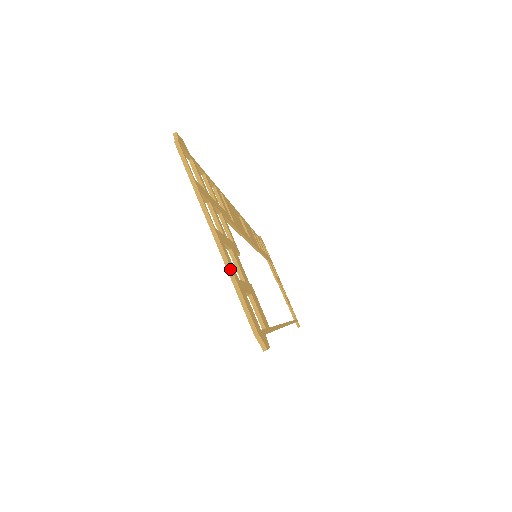
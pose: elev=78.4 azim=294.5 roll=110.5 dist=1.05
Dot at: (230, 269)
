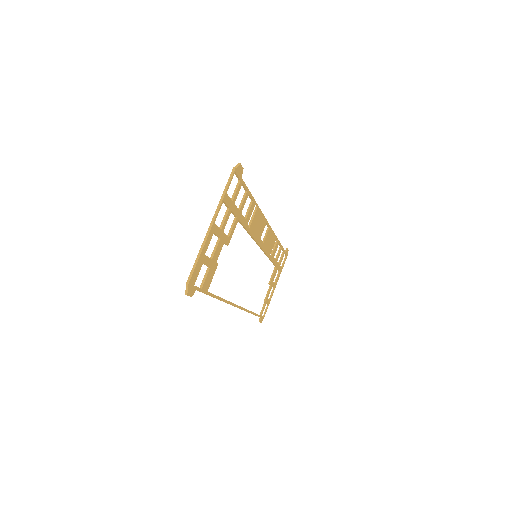
Dot at: (203, 246)
